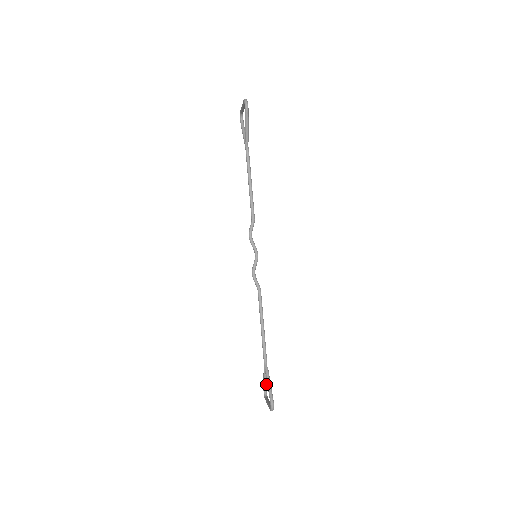
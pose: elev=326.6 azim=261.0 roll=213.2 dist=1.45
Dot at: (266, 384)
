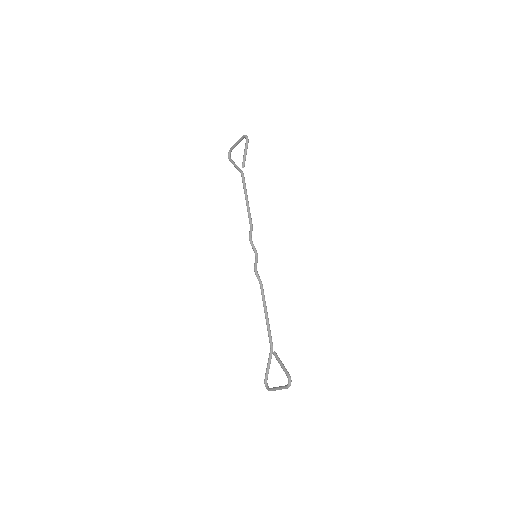
Dot at: occluded
